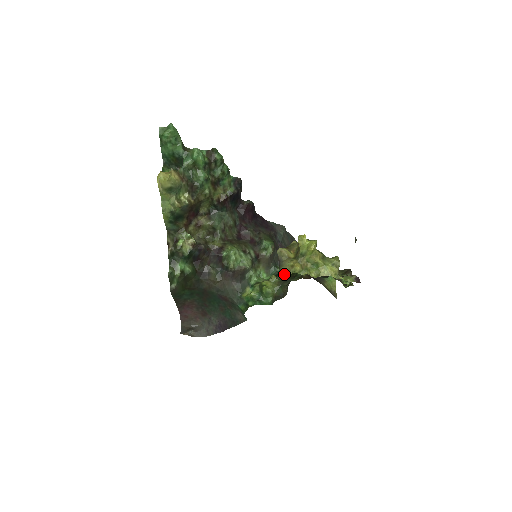
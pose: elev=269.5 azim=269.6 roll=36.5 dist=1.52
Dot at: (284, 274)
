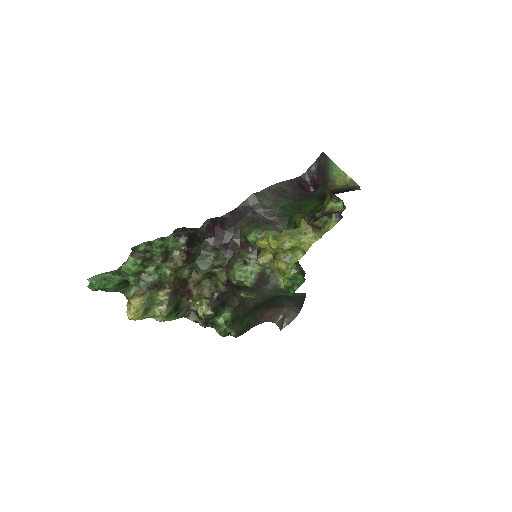
Dot at: (280, 279)
